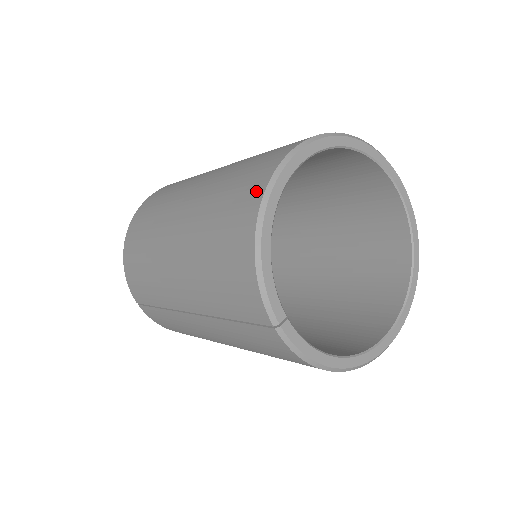
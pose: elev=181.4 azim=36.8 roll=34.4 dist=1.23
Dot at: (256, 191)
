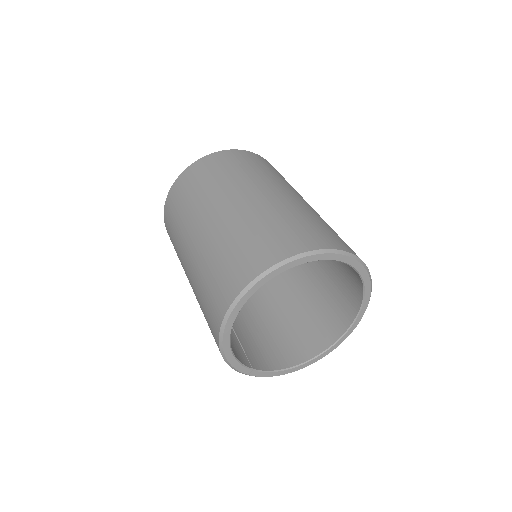
Dot at: (217, 320)
